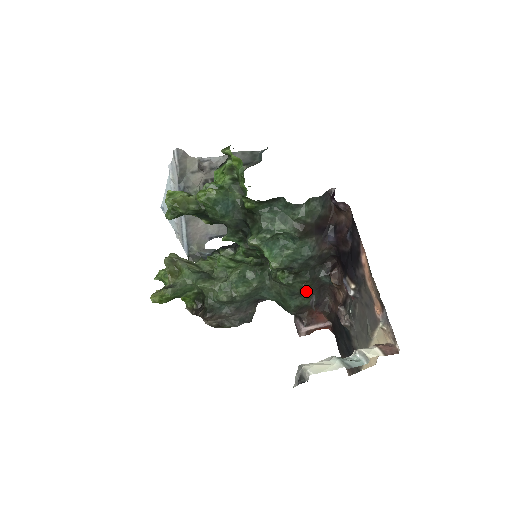
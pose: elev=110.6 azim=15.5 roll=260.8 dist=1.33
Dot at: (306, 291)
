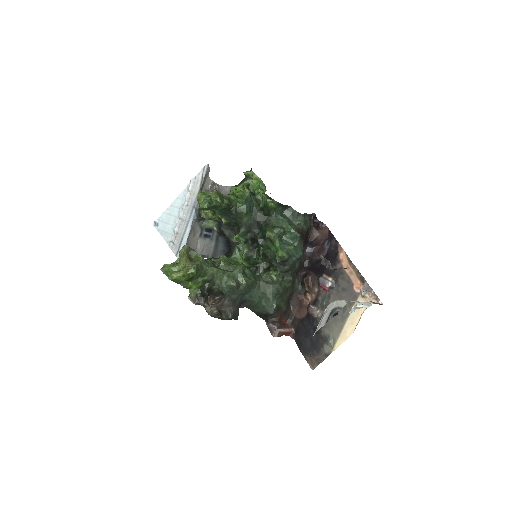
Dot at: (284, 294)
